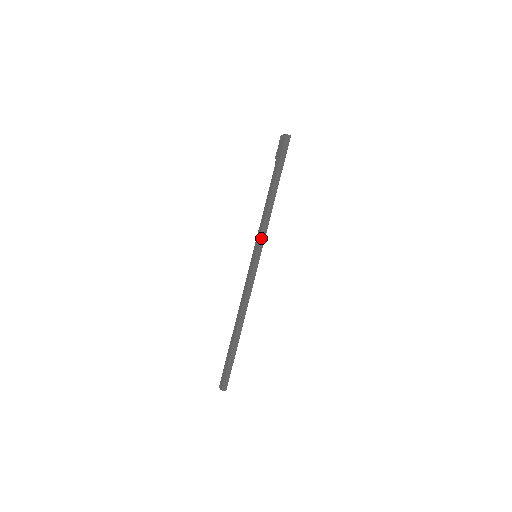
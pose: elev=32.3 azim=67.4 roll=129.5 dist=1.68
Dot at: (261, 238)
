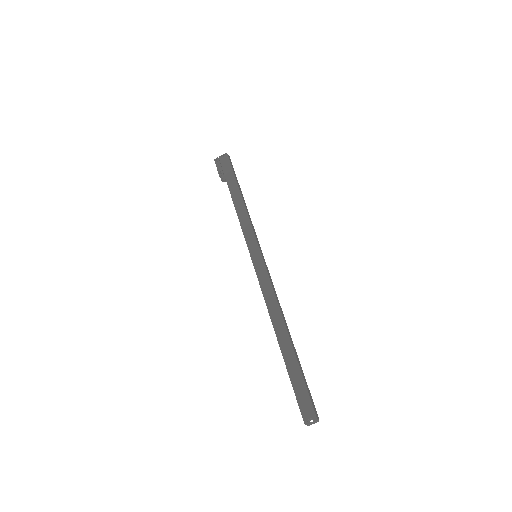
Dot at: (255, 235)
